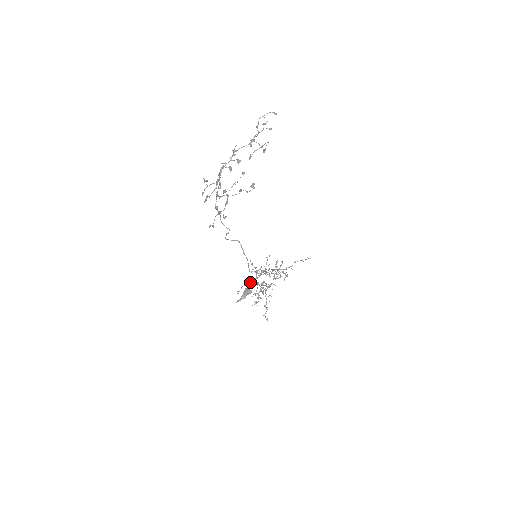
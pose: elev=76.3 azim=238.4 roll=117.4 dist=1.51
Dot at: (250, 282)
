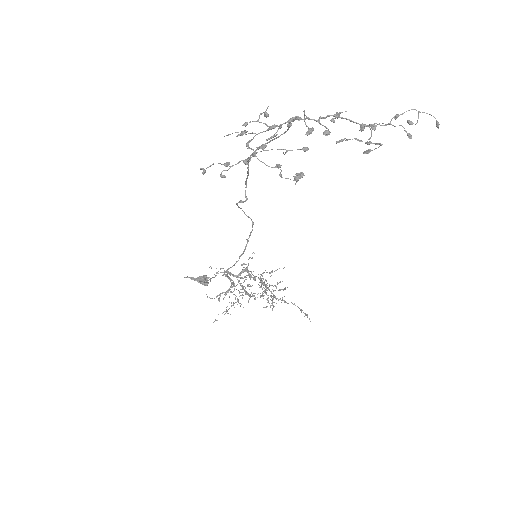
Dot at: occluded
